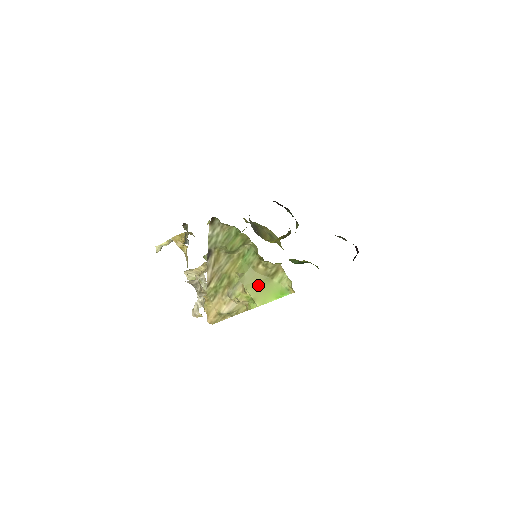
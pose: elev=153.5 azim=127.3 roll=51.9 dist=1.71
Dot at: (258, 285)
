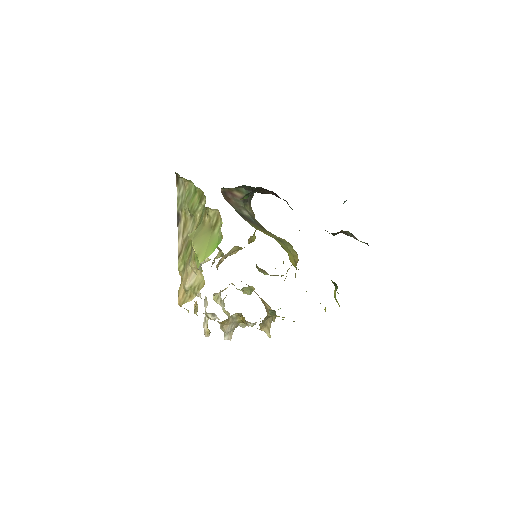
Dot at: (203, 239)
